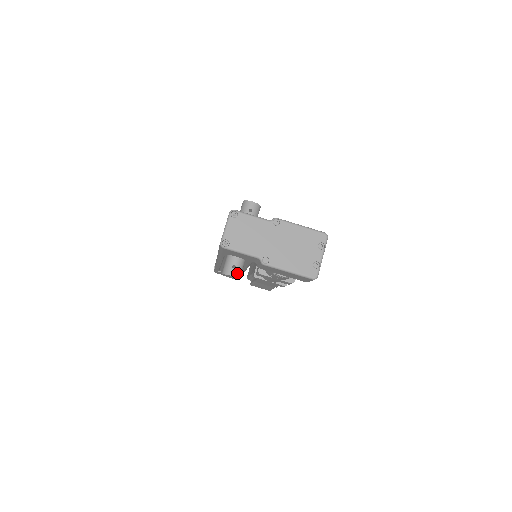
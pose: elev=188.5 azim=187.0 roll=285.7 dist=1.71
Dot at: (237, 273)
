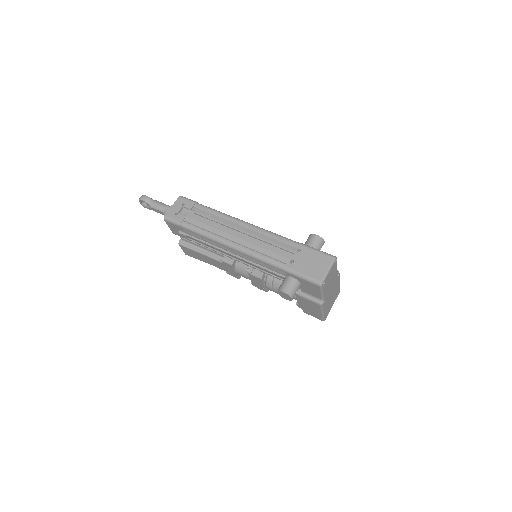
Dot at: occluded
